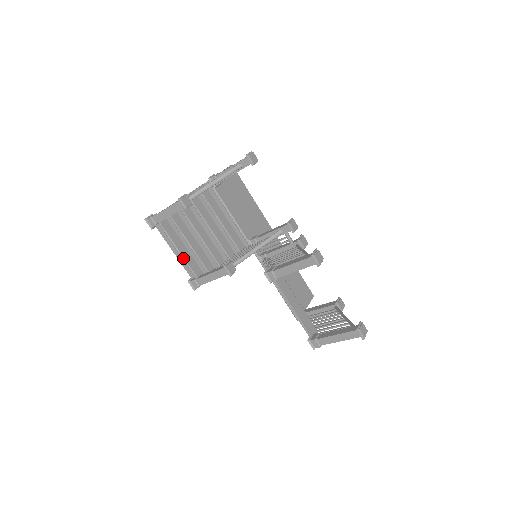
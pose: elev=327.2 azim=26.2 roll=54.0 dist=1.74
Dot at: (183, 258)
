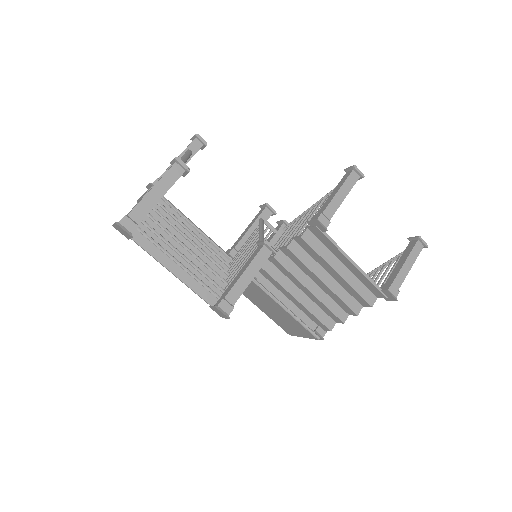
Dot at: (192, 273)
